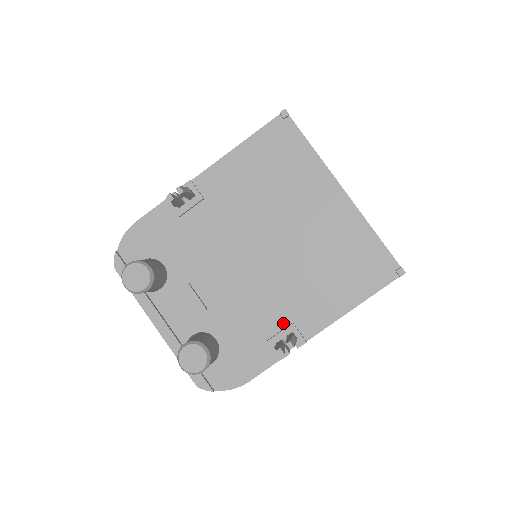
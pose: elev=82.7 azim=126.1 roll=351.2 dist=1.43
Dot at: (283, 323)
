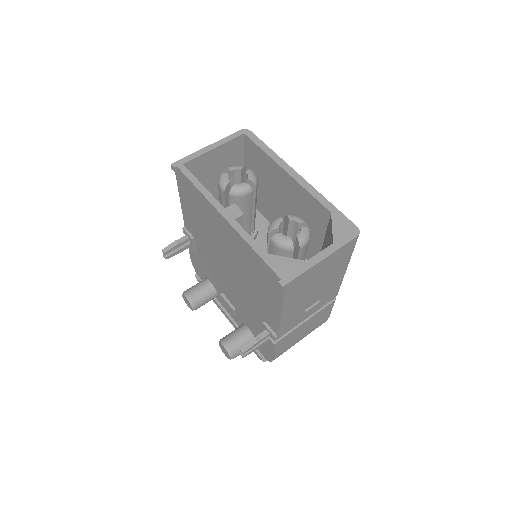
Dot at: (262, 321)
